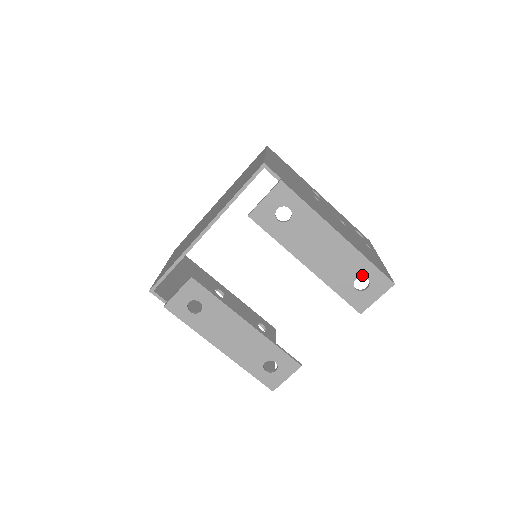
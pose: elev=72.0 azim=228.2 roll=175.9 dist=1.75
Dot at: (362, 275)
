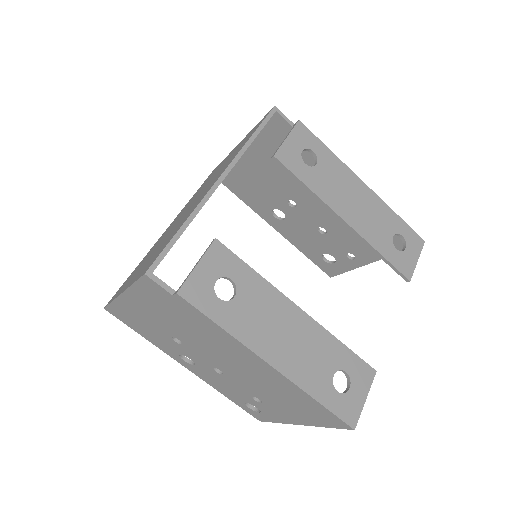
Dot at: (396, 231)
